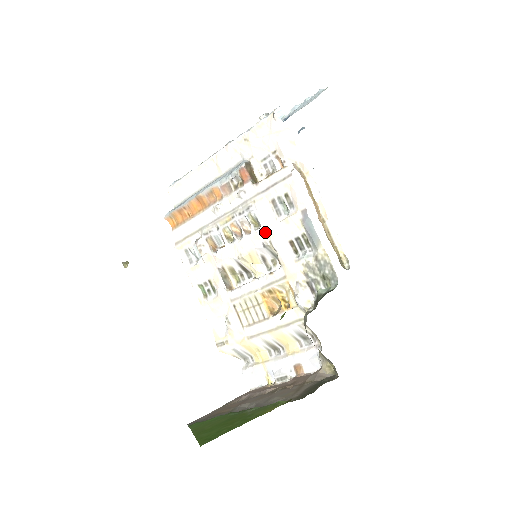
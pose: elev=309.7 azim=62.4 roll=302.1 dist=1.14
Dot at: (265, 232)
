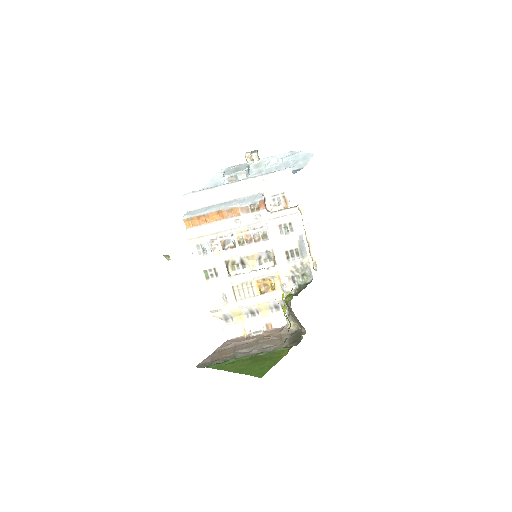
Dot at: (270, 243)
